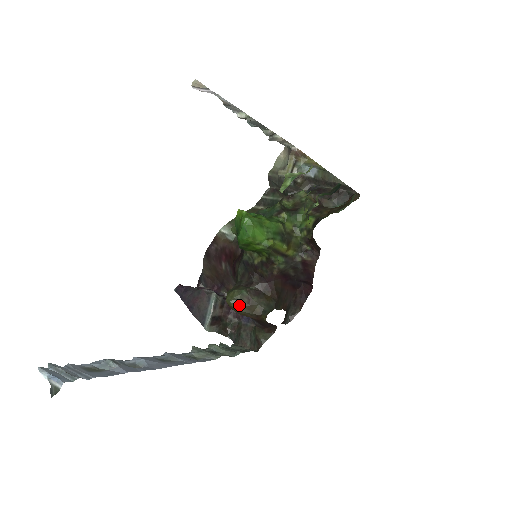
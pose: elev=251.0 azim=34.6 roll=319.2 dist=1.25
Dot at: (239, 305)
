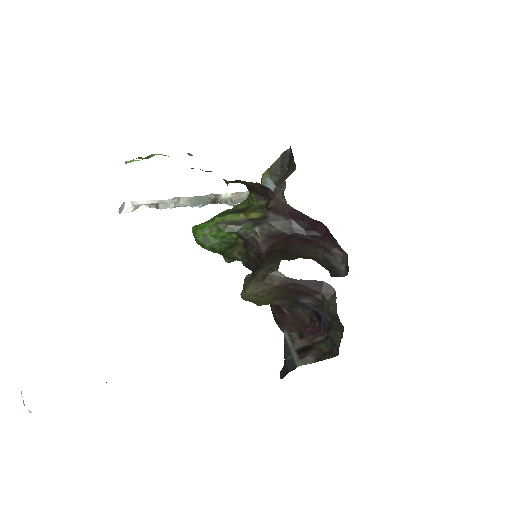
Dot at: (247, 287)
